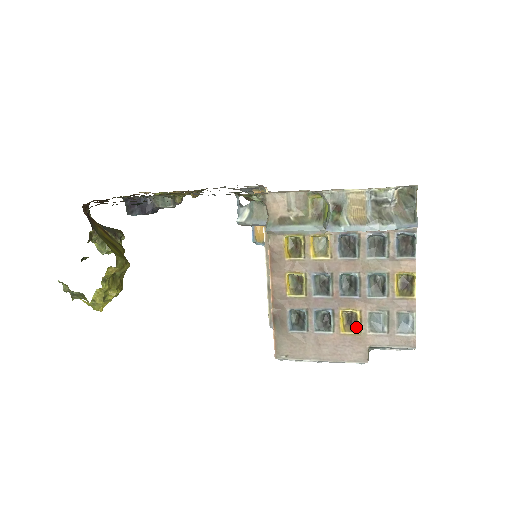
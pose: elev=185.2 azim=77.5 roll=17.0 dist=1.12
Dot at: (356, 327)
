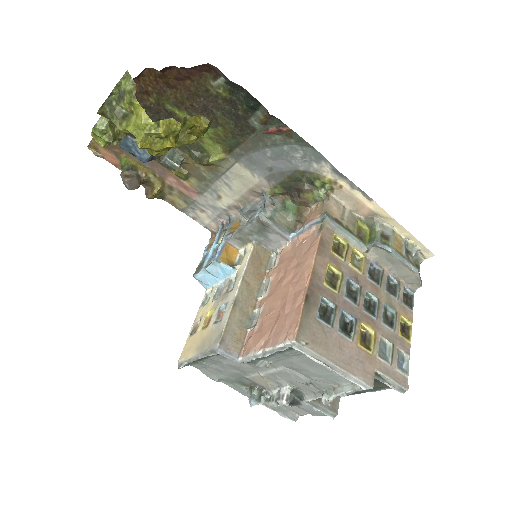
Dot at: (369, 346)
